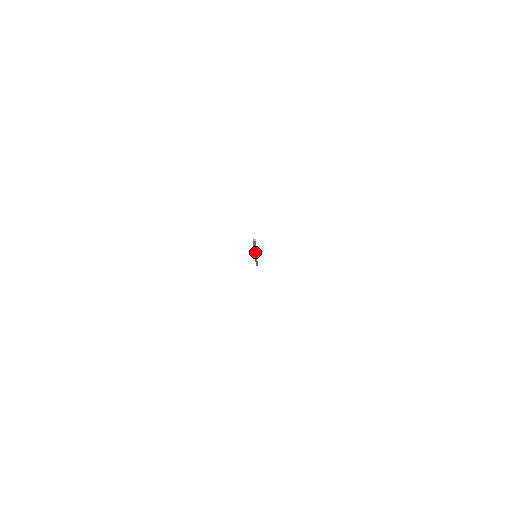
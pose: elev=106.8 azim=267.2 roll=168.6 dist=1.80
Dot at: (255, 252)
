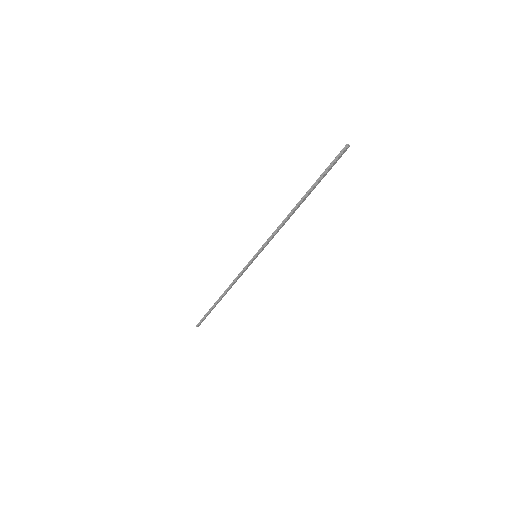
Dot at: (281, 225)
